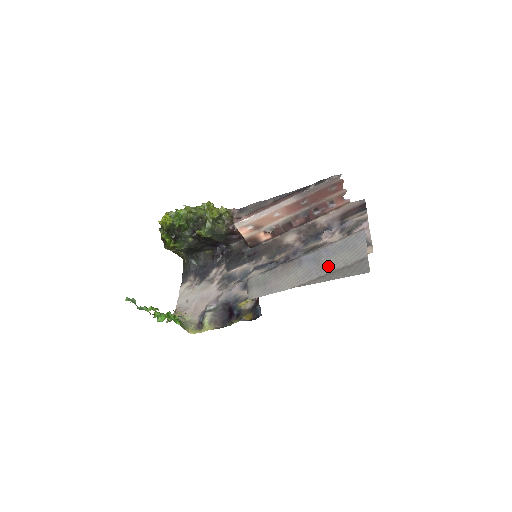
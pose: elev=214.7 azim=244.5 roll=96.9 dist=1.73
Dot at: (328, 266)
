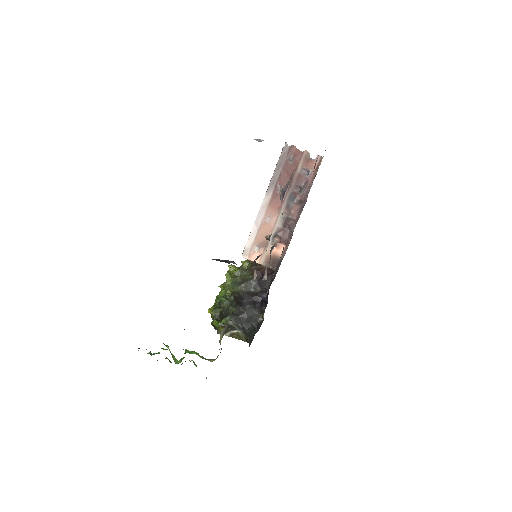
Dot at: occluded
